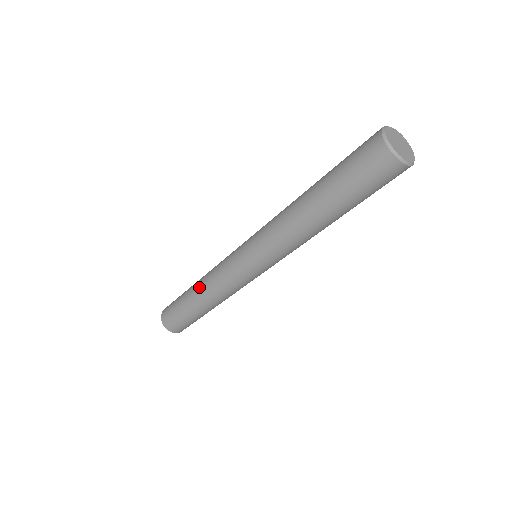
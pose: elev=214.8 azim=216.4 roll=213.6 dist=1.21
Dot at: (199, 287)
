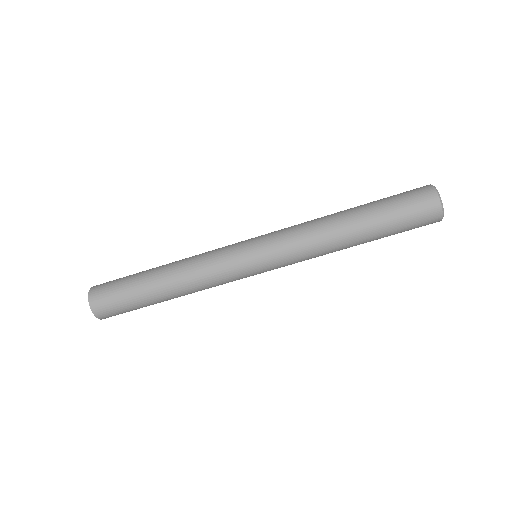
Dot at: (175, 261)
